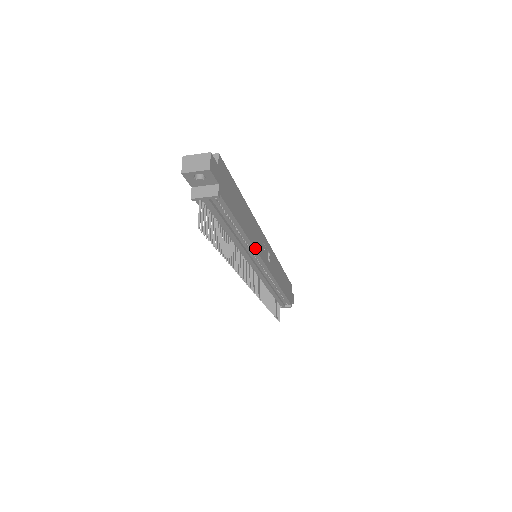
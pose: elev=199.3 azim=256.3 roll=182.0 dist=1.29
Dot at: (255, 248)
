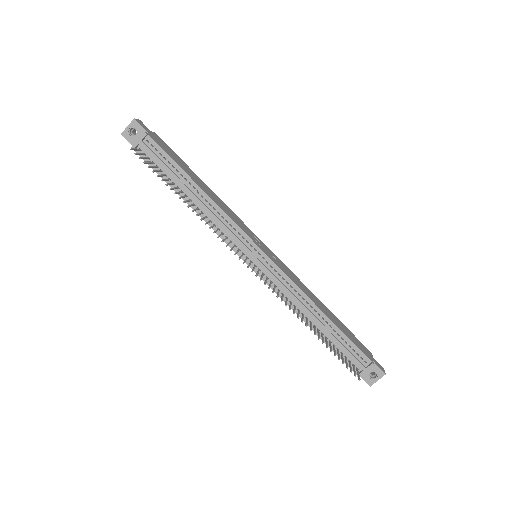
Dot at: (228, 215)
